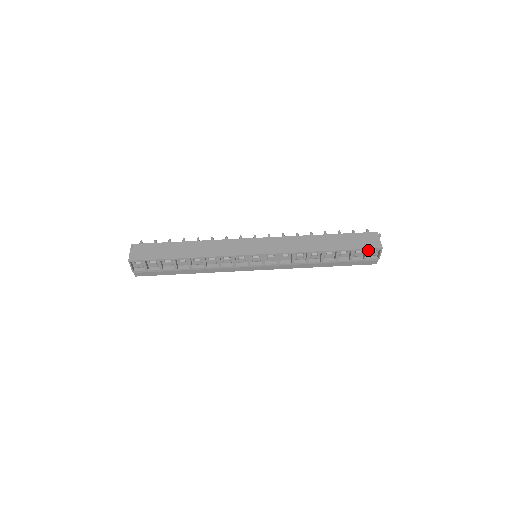
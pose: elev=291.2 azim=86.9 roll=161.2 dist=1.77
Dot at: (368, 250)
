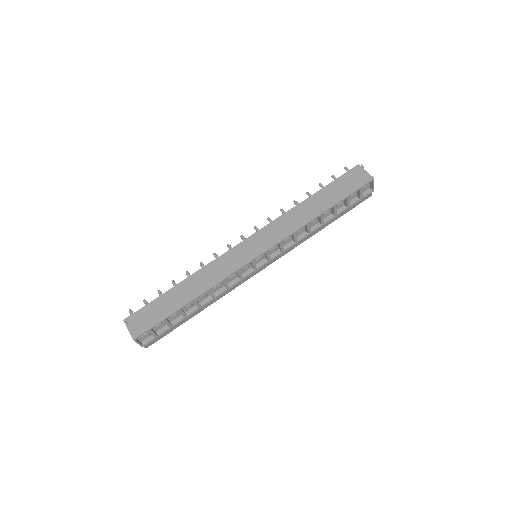
Dot at: (361, 188)
